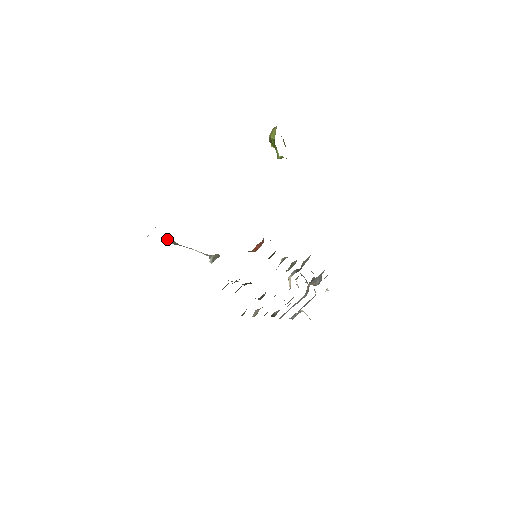
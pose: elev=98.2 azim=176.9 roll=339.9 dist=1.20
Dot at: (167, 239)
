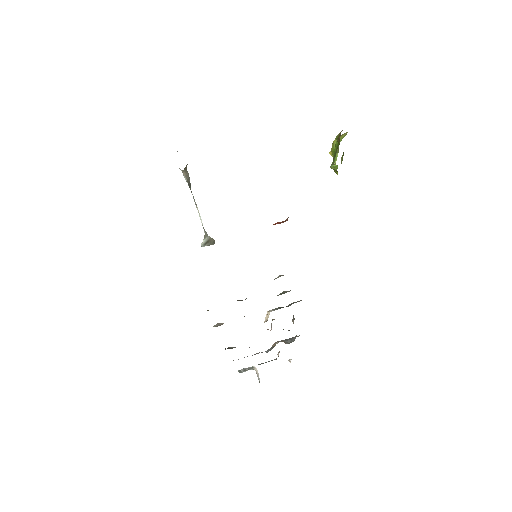
Dot at: (186, 167)
